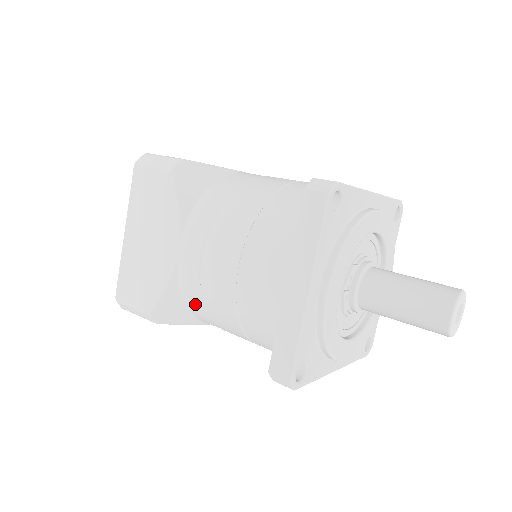
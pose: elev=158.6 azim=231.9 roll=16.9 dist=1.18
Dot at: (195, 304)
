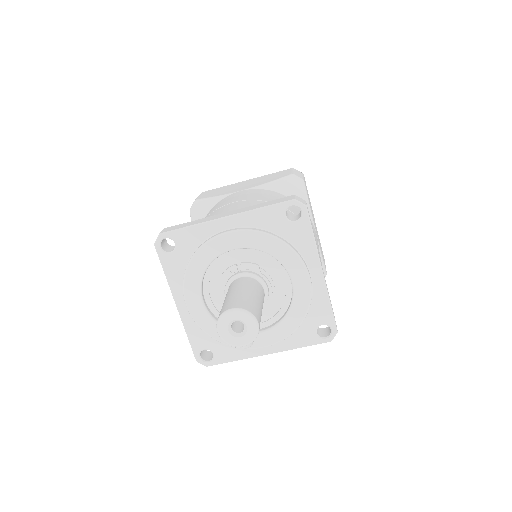
Dot at: occluded
